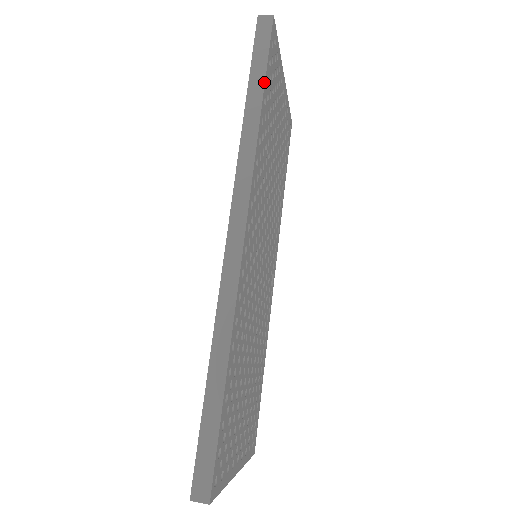
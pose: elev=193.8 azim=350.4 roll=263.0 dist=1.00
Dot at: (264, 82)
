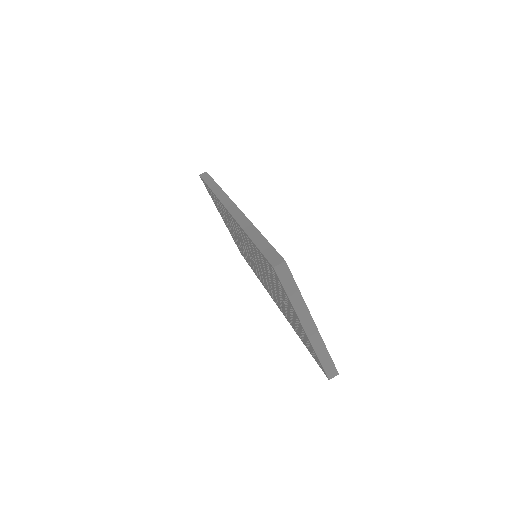
Dot at: (214, 181)
